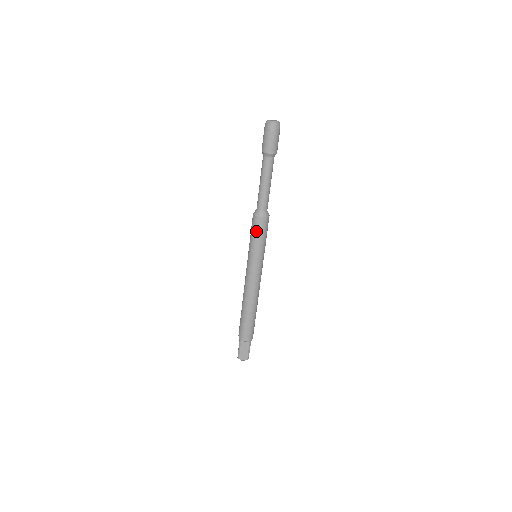
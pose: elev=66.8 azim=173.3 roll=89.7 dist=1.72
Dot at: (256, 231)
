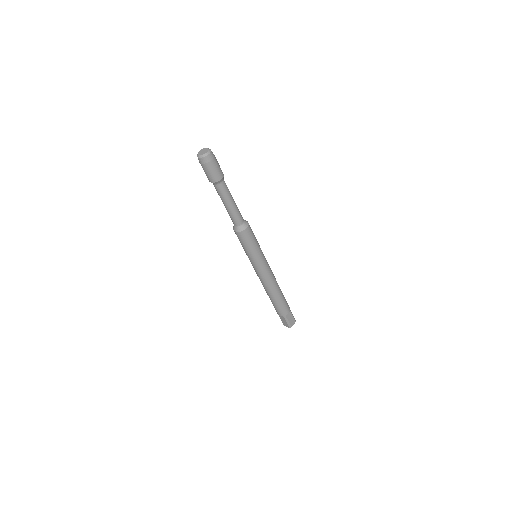
Dot at: occluded
